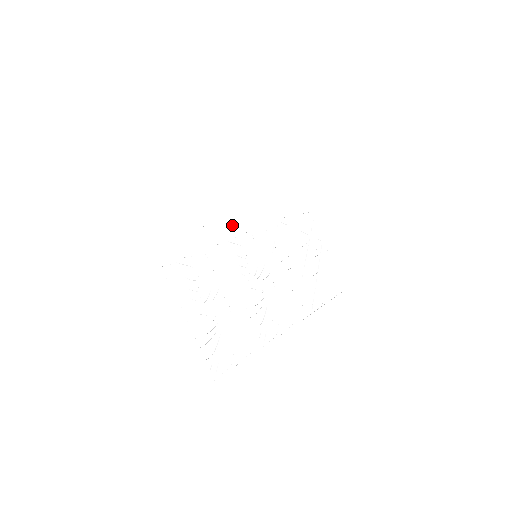
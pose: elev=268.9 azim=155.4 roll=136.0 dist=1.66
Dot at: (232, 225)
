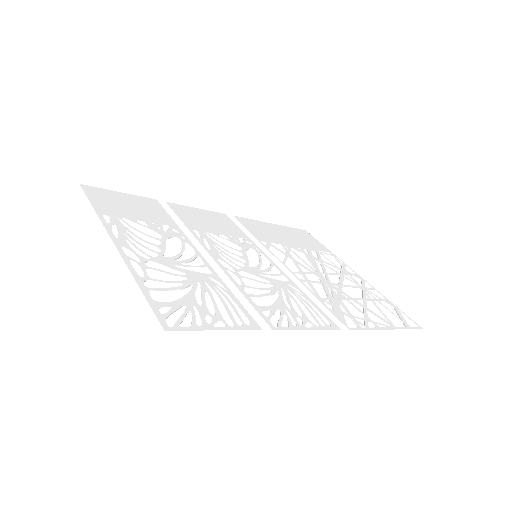
Dot at: (218, 228)
